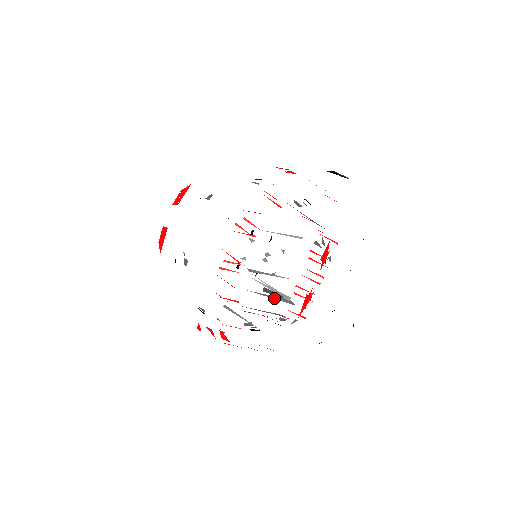
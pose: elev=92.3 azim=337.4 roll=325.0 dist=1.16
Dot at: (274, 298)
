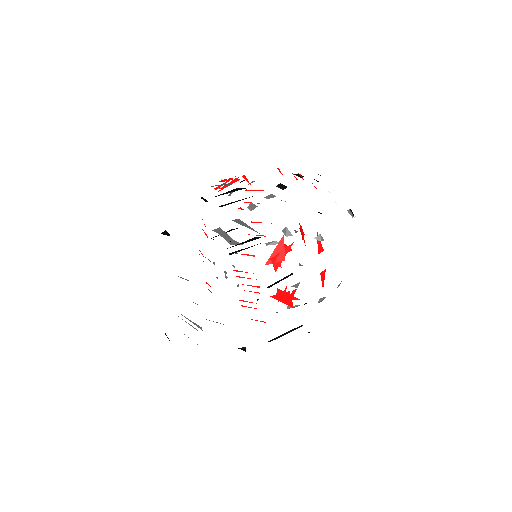
Dot at: occluded
